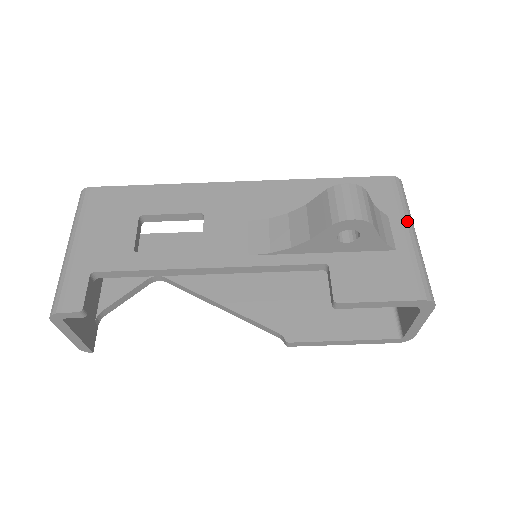
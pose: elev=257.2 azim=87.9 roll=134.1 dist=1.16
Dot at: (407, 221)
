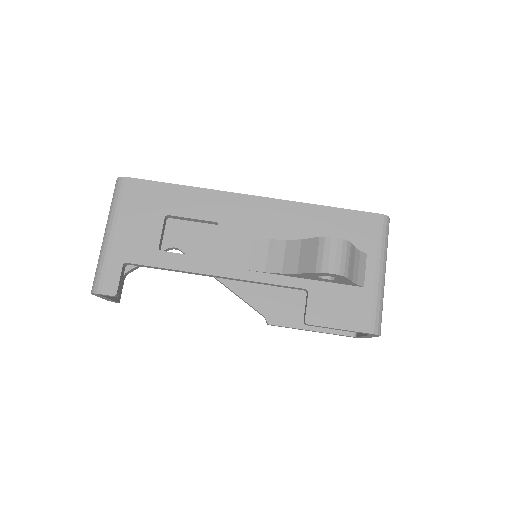
Dot at: (381, 261)
